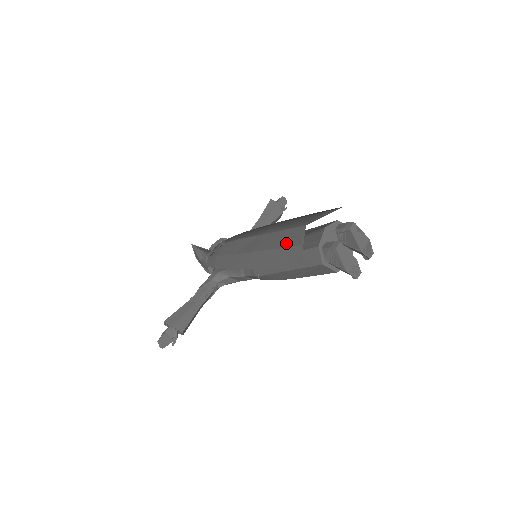
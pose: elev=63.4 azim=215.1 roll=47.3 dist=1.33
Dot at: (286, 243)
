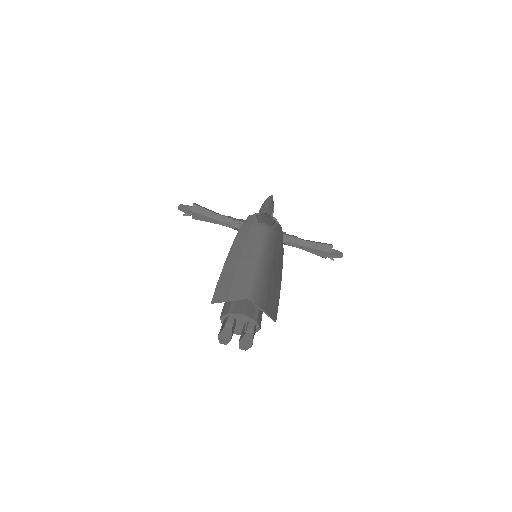
Dot at: (235, 287)
